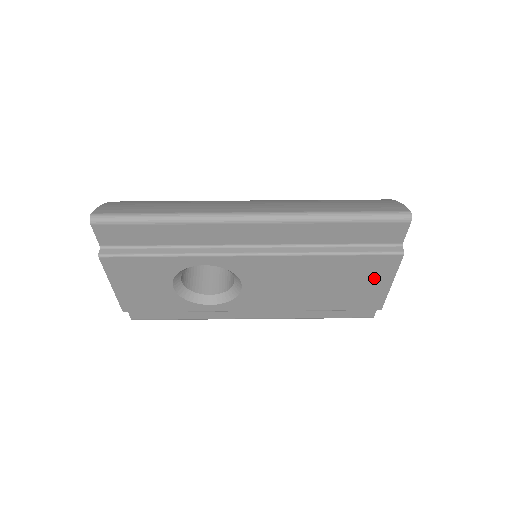
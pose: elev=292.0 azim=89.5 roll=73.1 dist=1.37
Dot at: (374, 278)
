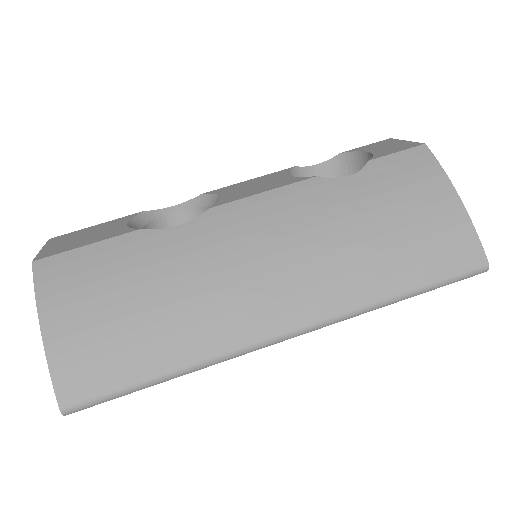
Dot at: occluded
